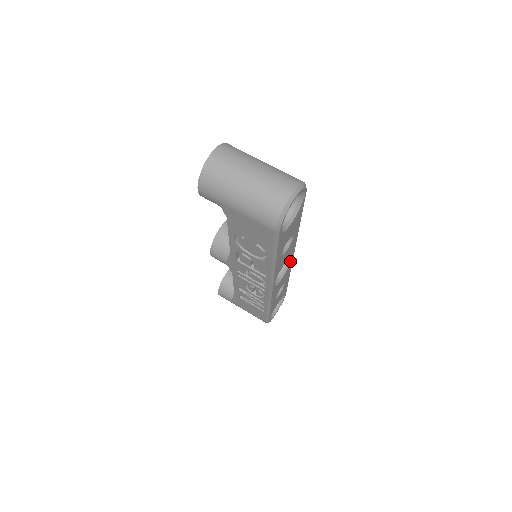
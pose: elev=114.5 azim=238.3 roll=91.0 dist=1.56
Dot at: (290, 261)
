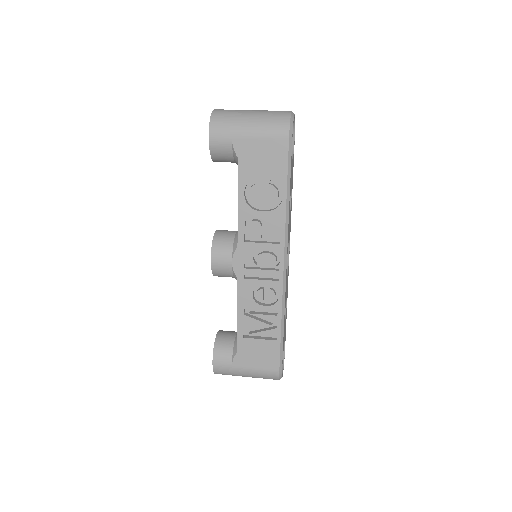
Dot at: (288, 259)
